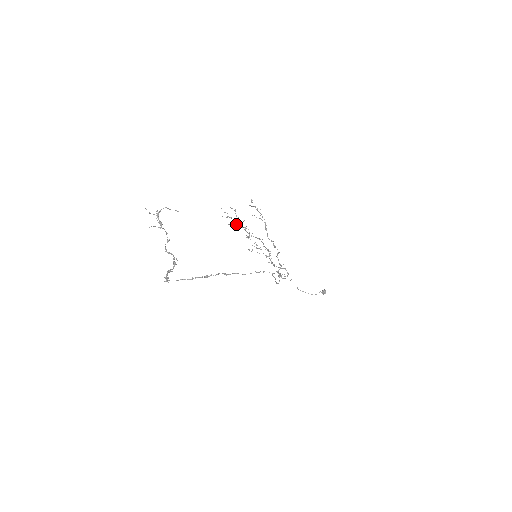
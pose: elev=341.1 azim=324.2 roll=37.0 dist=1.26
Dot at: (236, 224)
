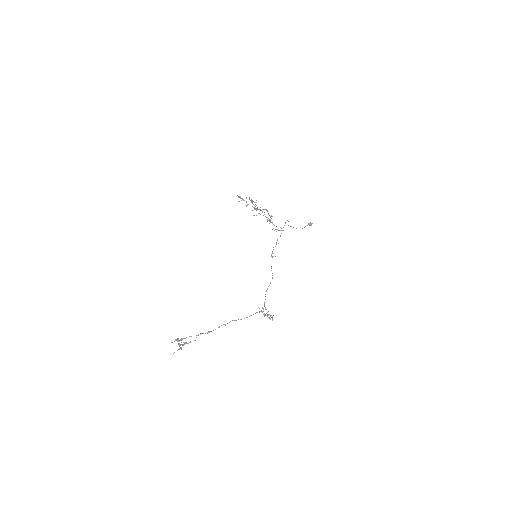
Dot at: (247, 204)
